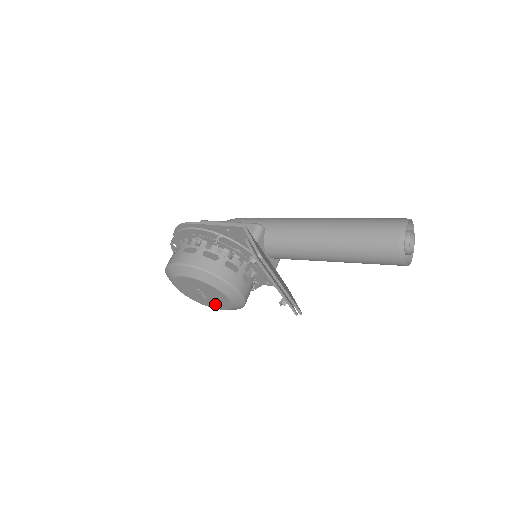
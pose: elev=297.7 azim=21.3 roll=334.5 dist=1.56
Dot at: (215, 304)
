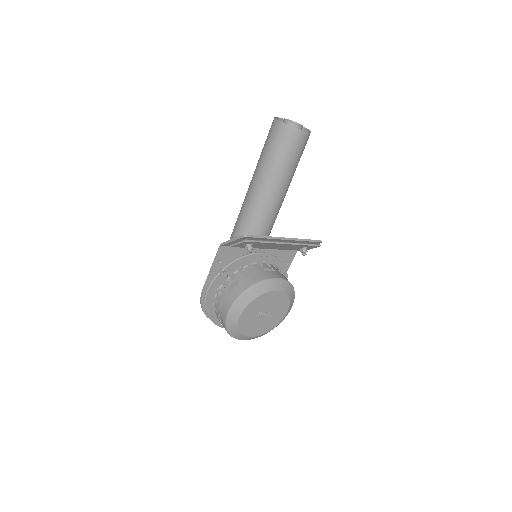
Dot at: (280, 311)
